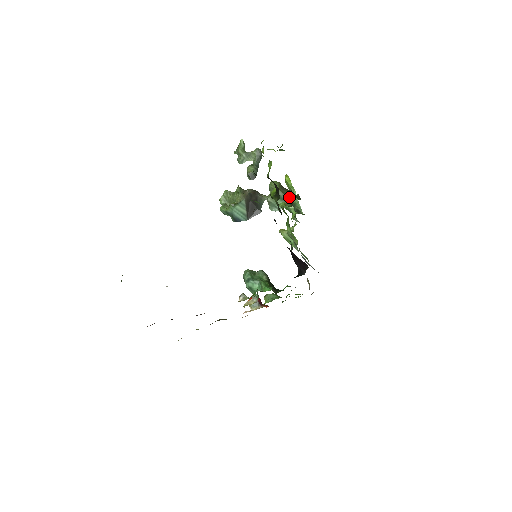
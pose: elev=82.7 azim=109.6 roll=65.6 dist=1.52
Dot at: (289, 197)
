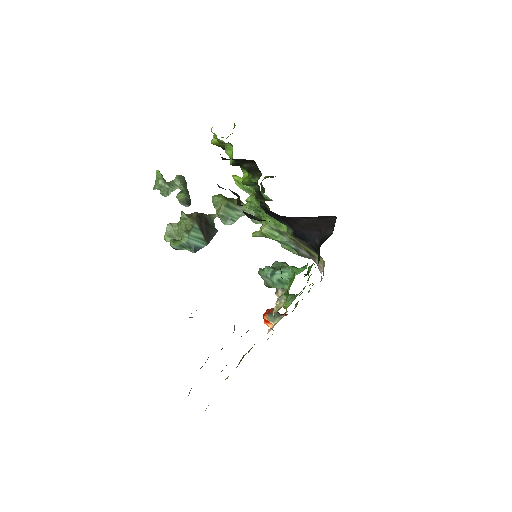
Dot at: occluded
